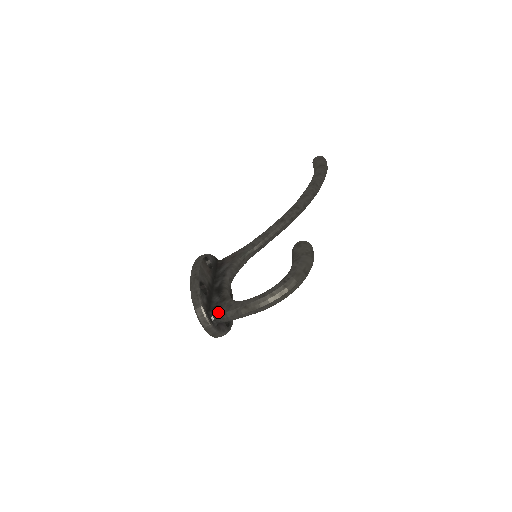
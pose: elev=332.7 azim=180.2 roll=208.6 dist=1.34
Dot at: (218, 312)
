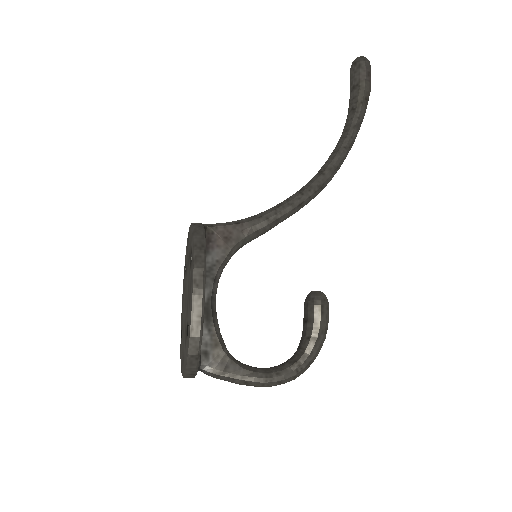
Dot at: (209, 368)
